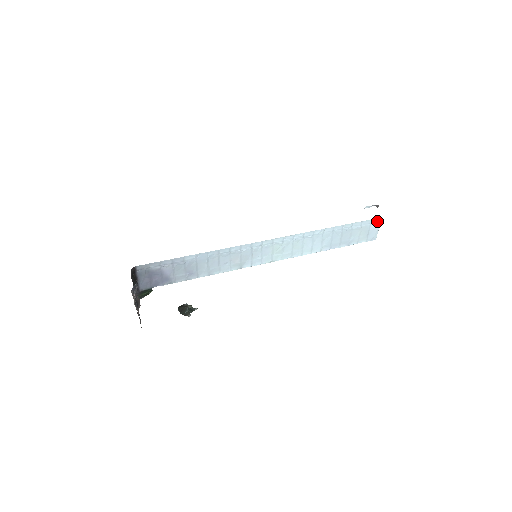
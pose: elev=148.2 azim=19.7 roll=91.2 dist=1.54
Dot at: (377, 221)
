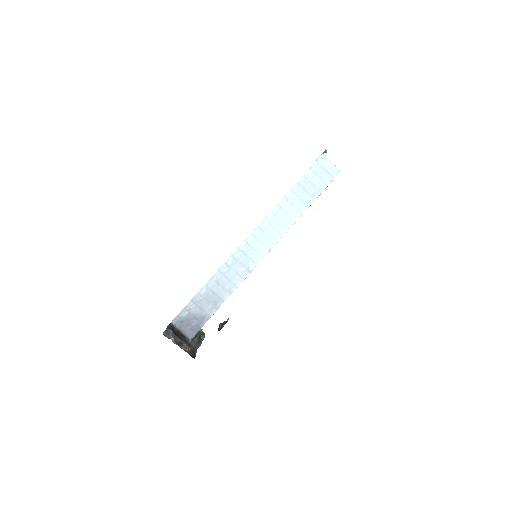
Dot at: (323, 158)
